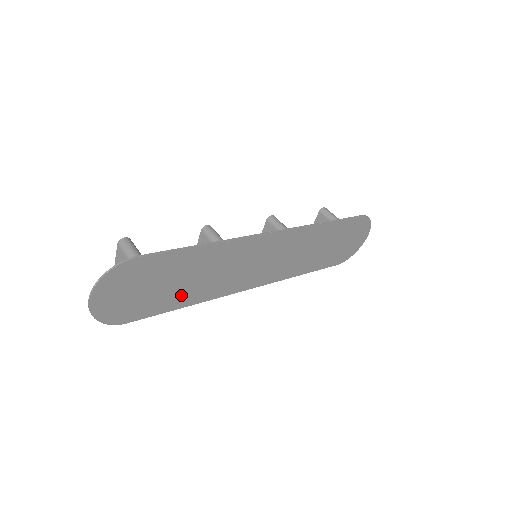
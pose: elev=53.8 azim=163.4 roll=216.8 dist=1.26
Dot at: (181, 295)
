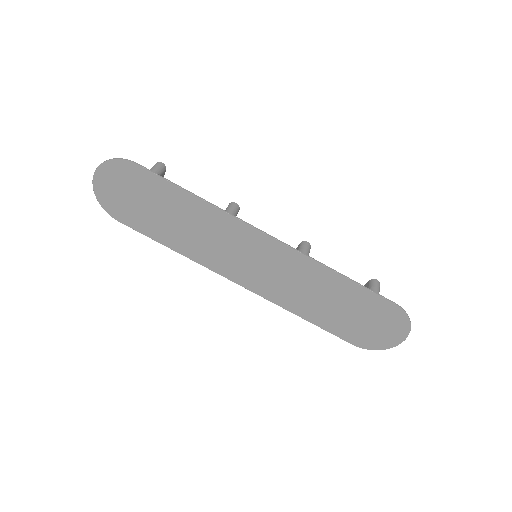
Dot at: (168, 232)
